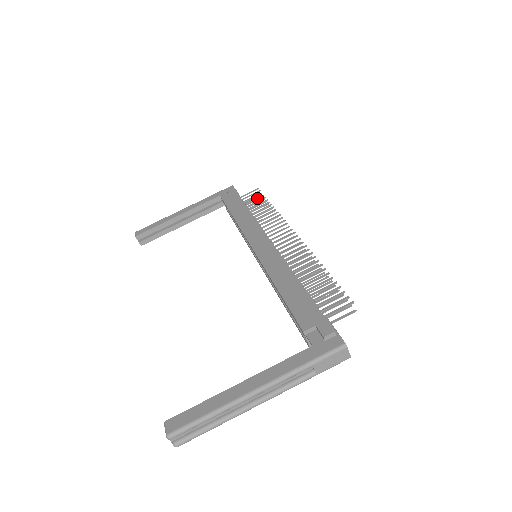
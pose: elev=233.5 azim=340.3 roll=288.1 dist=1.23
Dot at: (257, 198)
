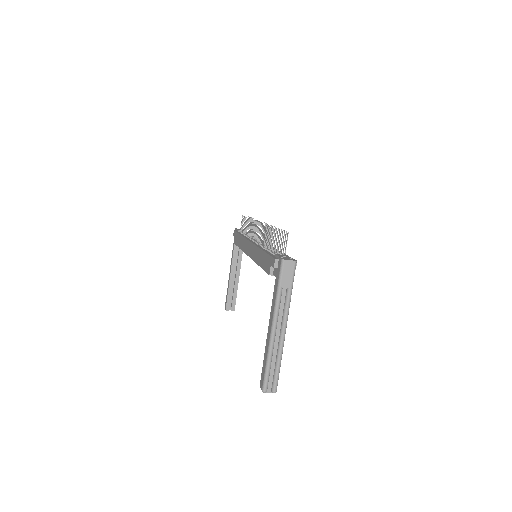
Dot at: occluded
